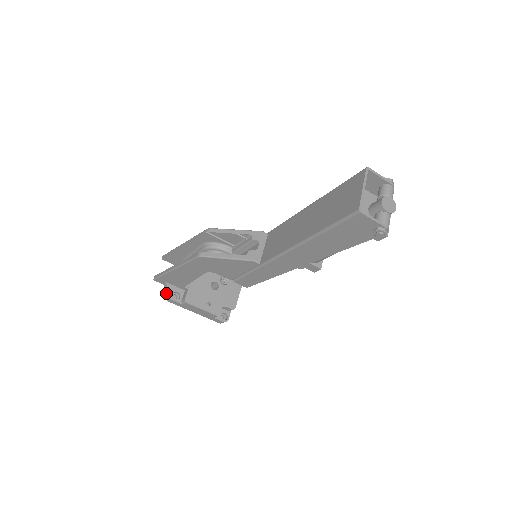
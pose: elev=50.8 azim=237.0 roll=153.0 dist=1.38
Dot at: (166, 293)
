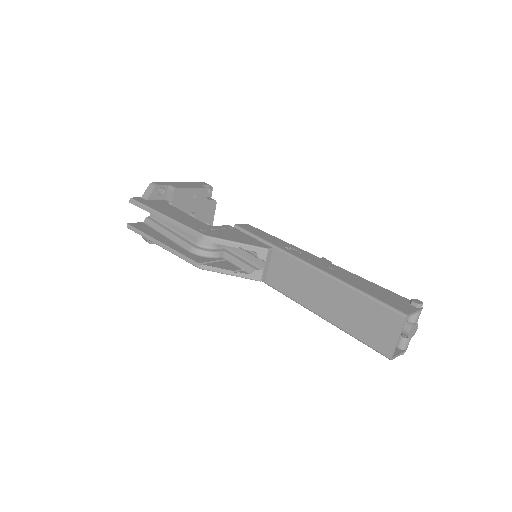
Dot at: (143, 237)
